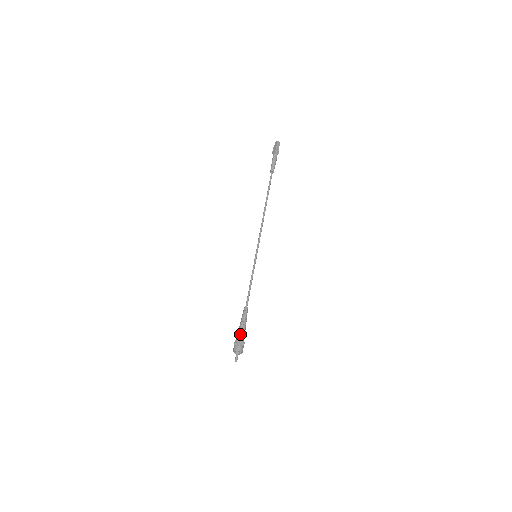
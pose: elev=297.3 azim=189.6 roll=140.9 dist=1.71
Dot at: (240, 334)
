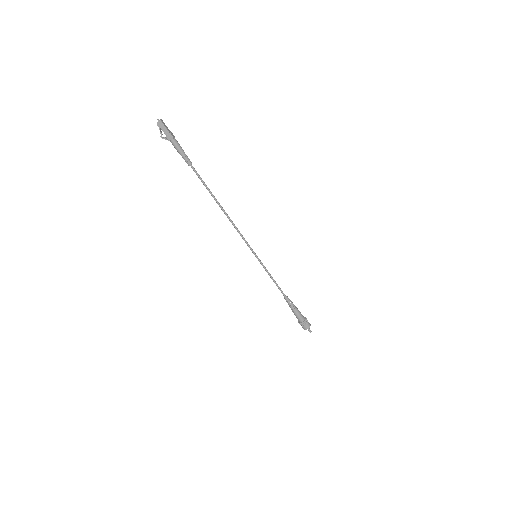
Dot at: (301, 317)
